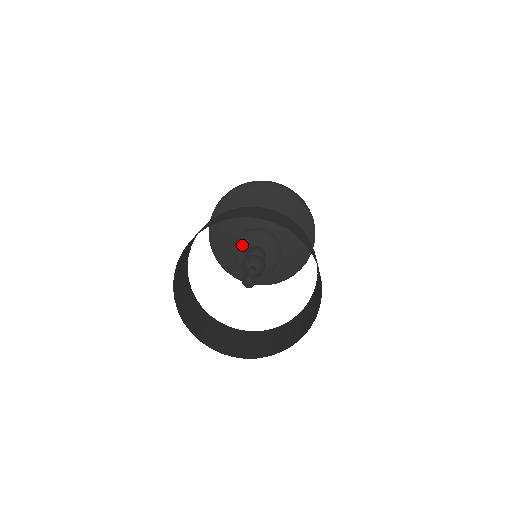
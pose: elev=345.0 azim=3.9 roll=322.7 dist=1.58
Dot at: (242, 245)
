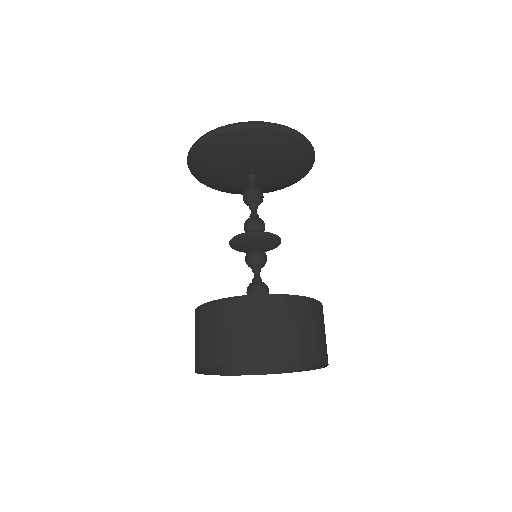
Dot at: (246, 242)
